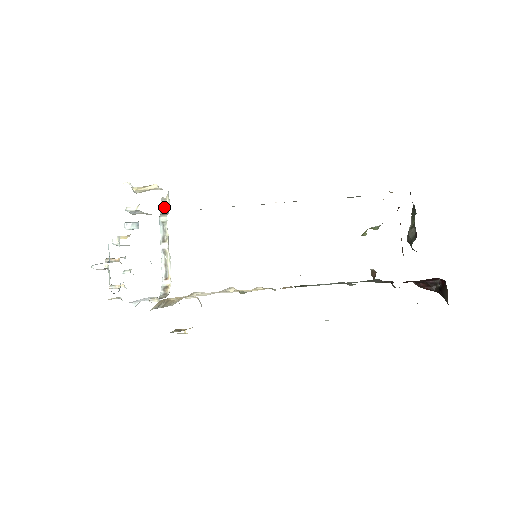
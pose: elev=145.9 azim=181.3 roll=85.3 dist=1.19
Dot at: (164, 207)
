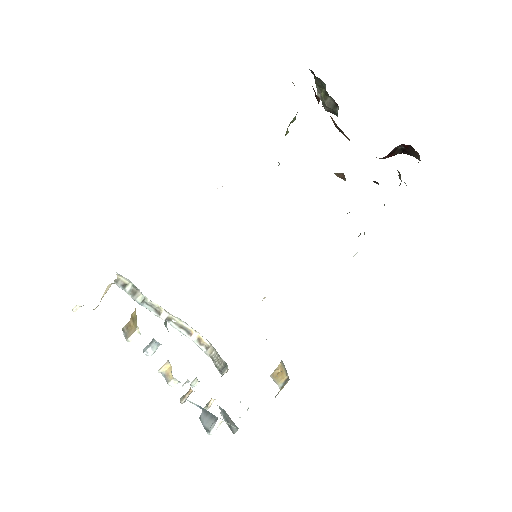
Dot at: (125, 287)
